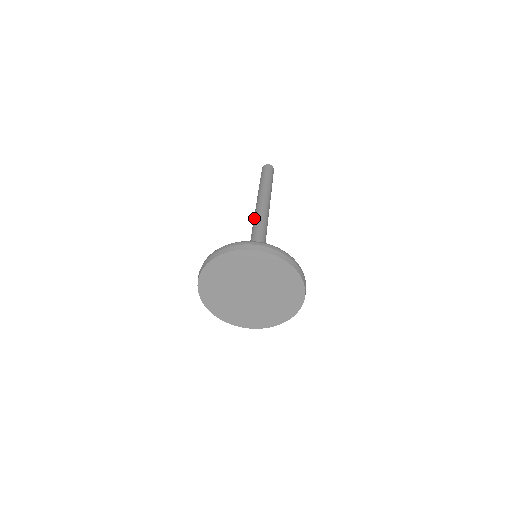
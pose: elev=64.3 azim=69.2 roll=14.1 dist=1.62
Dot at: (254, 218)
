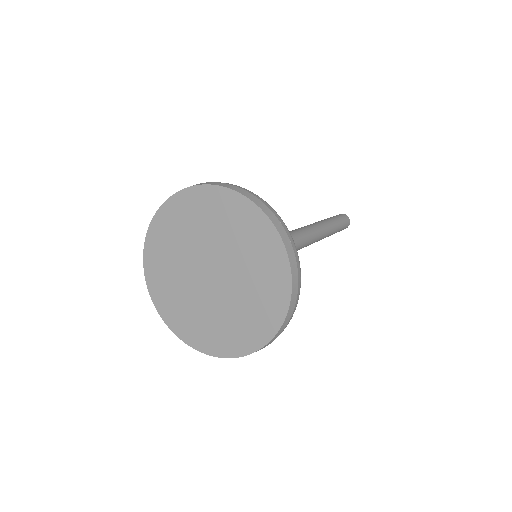
Dot at: (292, 230)
